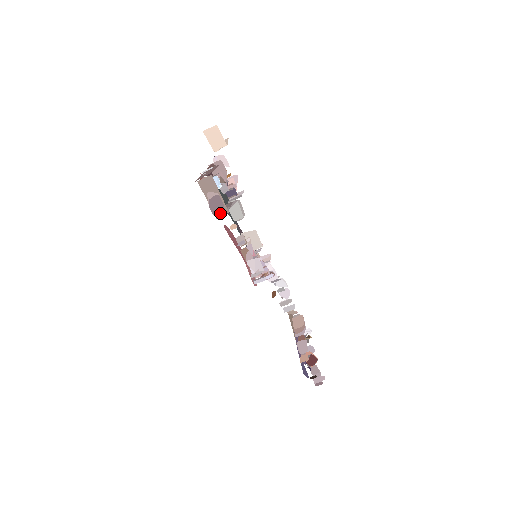
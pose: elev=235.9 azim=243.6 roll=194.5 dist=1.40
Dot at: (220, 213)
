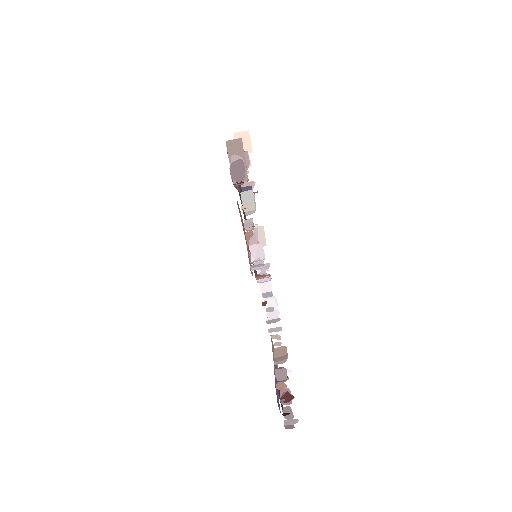
Dot at: (239, 178)
